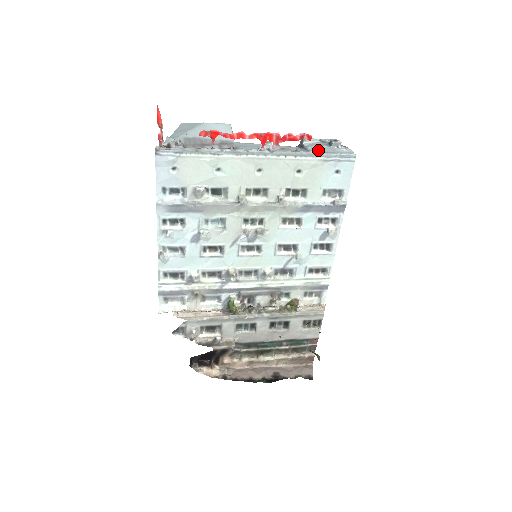
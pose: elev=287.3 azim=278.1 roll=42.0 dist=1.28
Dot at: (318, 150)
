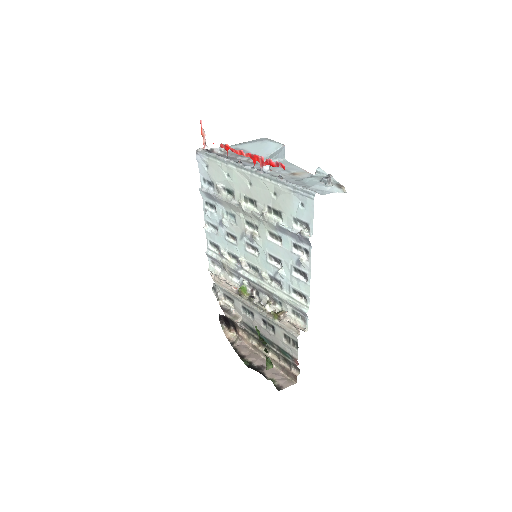
Dot at: (304, 181)
